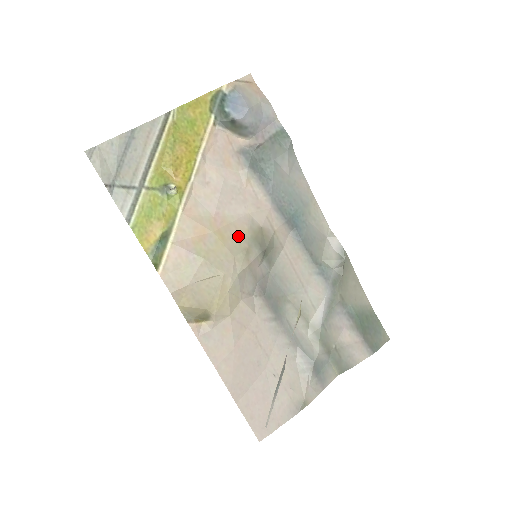
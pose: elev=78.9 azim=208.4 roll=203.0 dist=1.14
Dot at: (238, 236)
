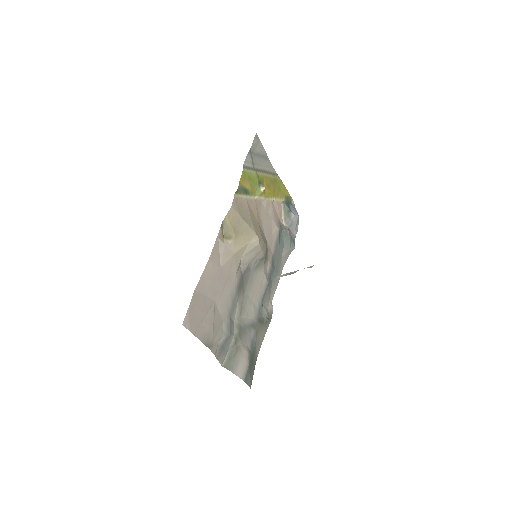
Dot at: occluded
